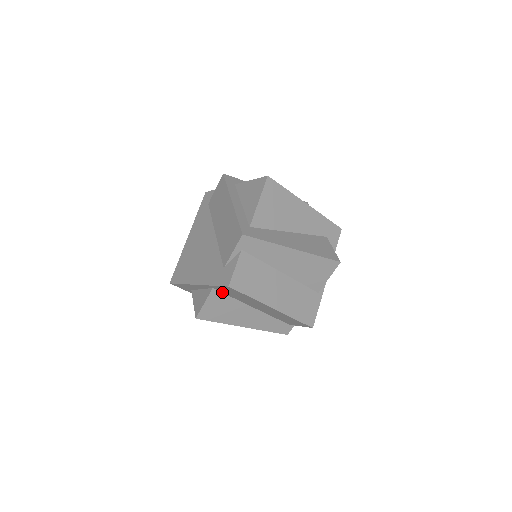
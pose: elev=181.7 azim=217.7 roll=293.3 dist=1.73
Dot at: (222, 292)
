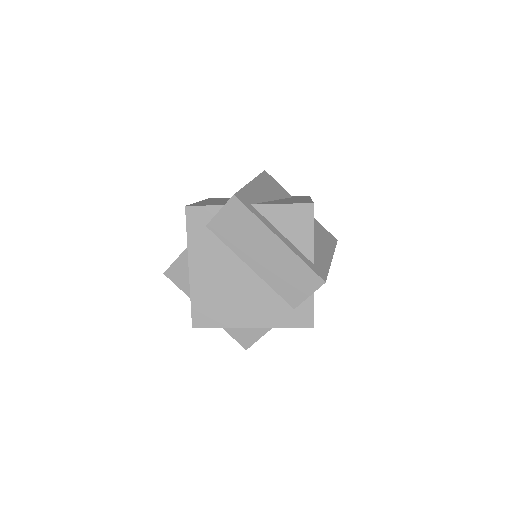
Dot at: occluded
